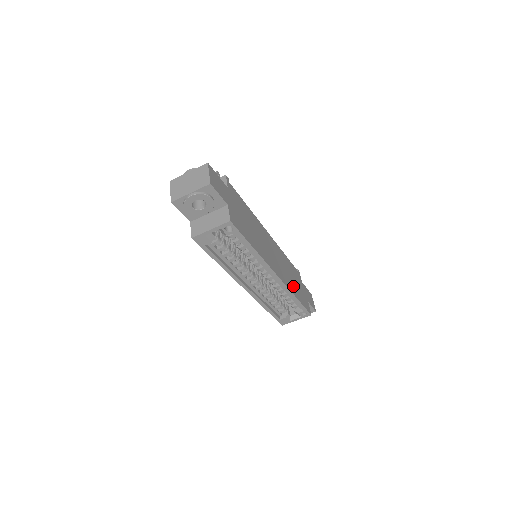
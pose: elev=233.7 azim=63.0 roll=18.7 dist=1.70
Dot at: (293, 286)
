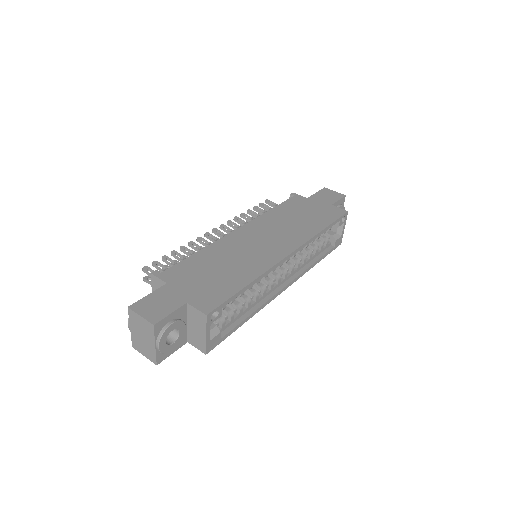
Dot at: (308, 225)
